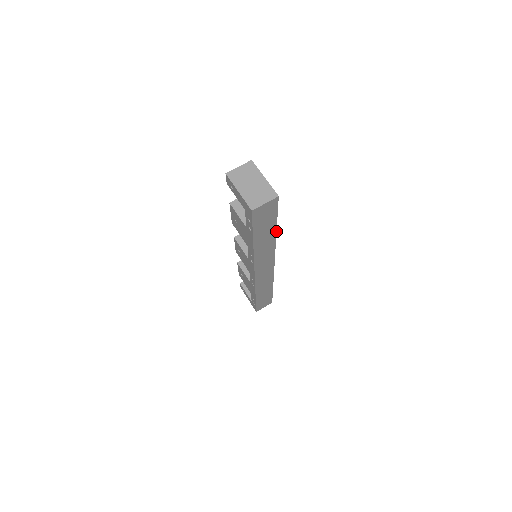
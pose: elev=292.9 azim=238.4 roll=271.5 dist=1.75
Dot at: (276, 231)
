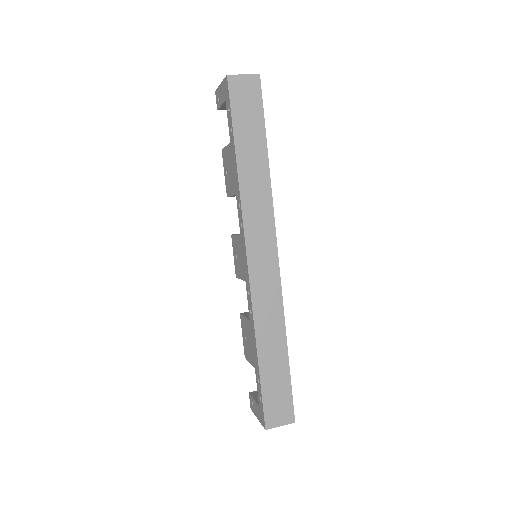
Dot at: (268, 158)
